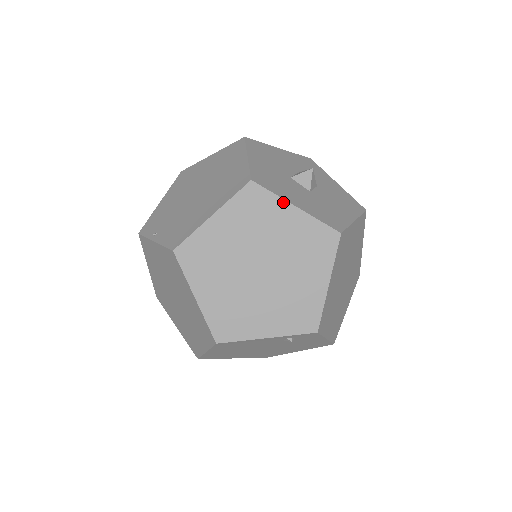
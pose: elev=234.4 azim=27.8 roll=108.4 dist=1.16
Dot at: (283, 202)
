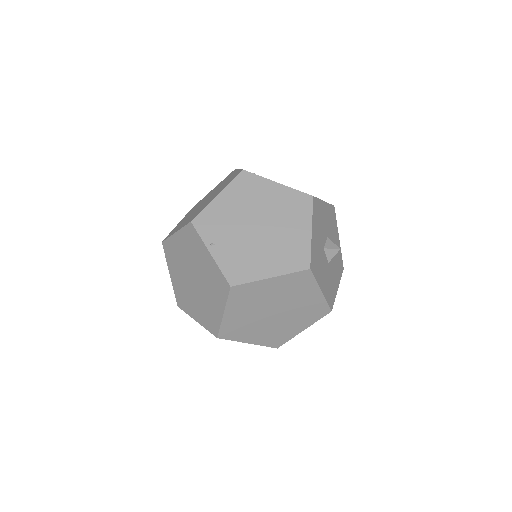
Dot at: (317, 286)
